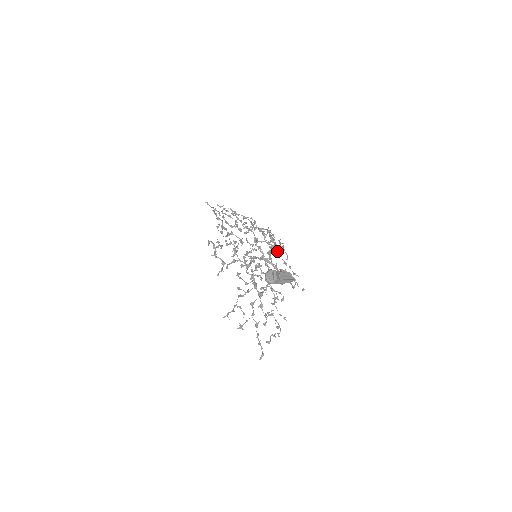
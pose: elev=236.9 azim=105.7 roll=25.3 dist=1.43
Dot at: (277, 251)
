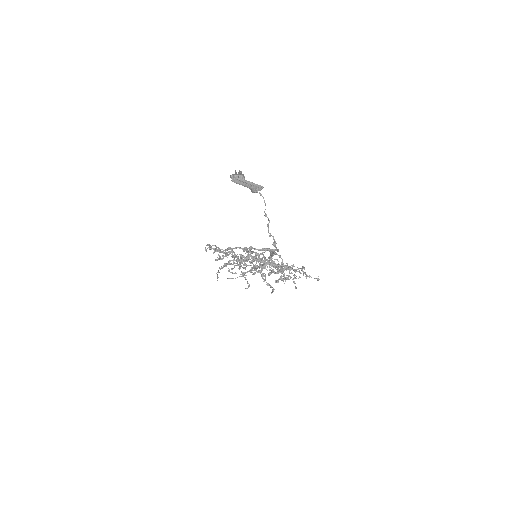
Dot at: occluded
